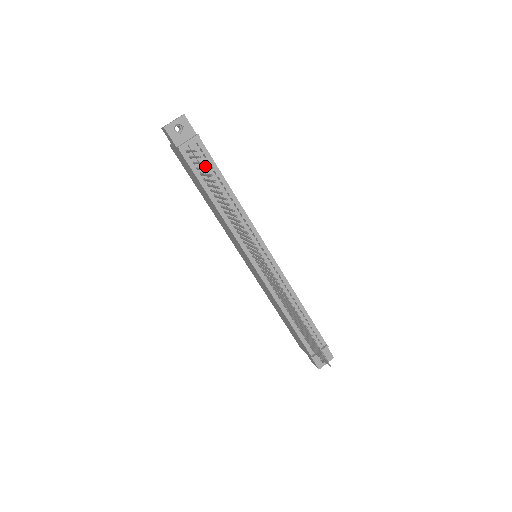
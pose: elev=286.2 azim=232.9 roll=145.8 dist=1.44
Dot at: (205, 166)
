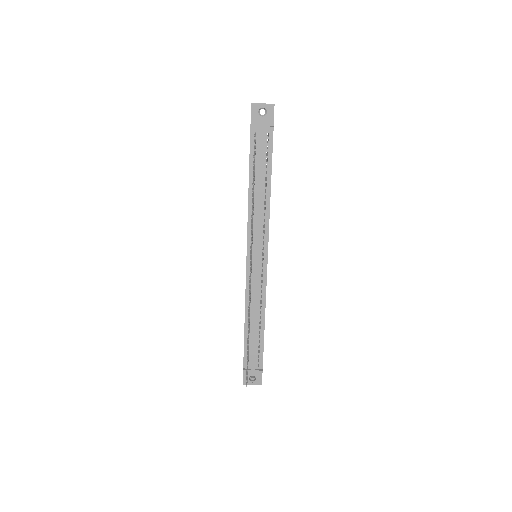
Dot at: (262, 155)
